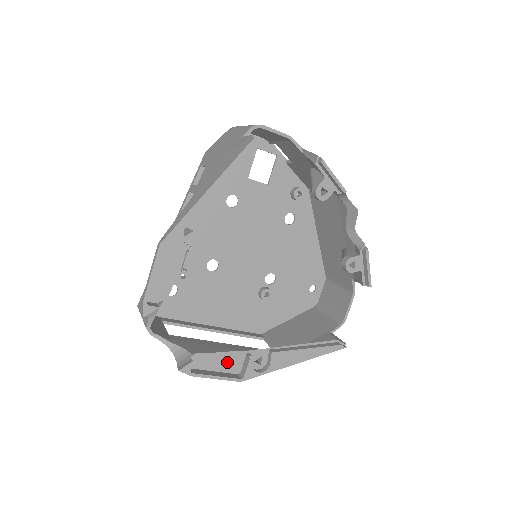
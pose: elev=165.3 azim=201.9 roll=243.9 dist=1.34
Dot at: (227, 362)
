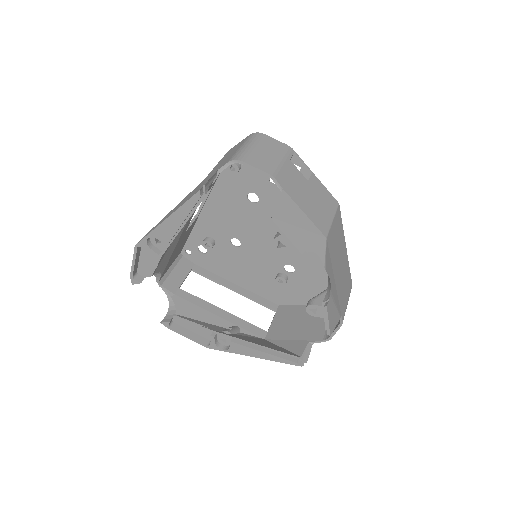
Dot at: (201, 330)
